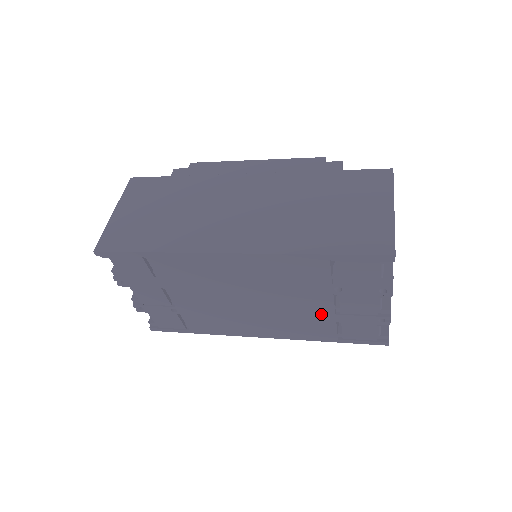
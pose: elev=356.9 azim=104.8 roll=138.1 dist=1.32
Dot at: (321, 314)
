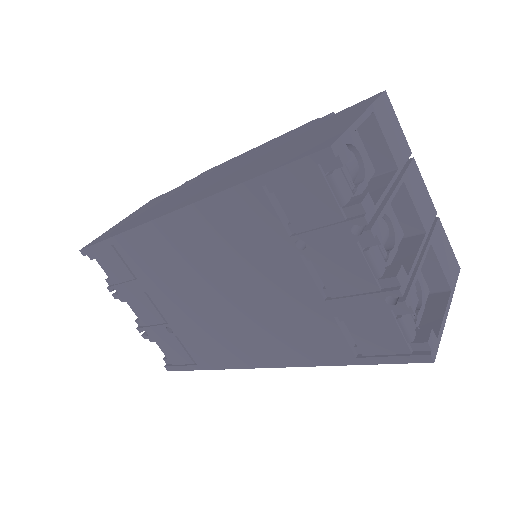
Dot at: (308, 304)
